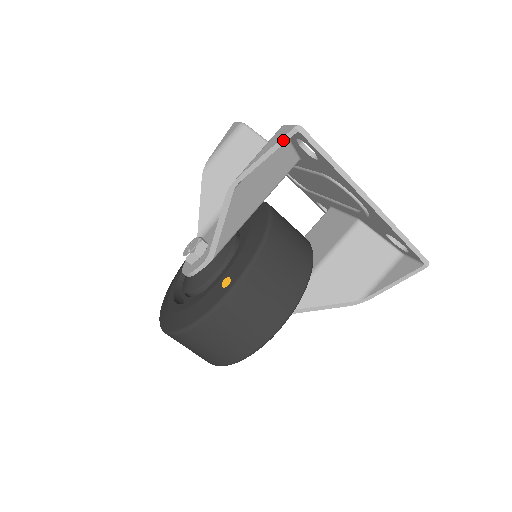
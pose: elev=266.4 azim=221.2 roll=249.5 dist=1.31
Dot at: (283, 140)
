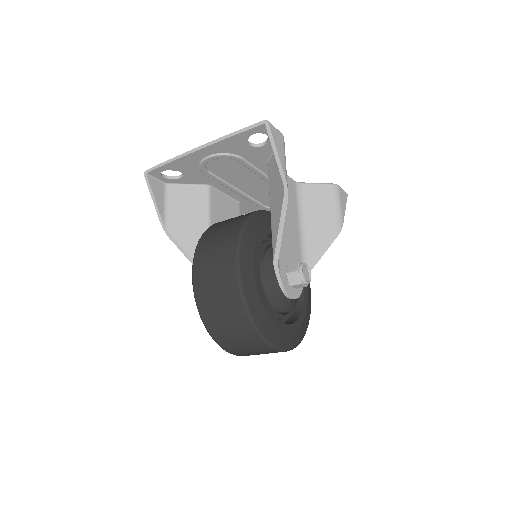
Dot at: (148, 184)
